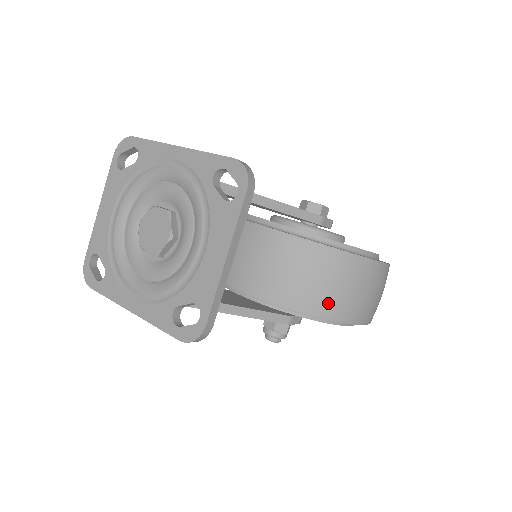
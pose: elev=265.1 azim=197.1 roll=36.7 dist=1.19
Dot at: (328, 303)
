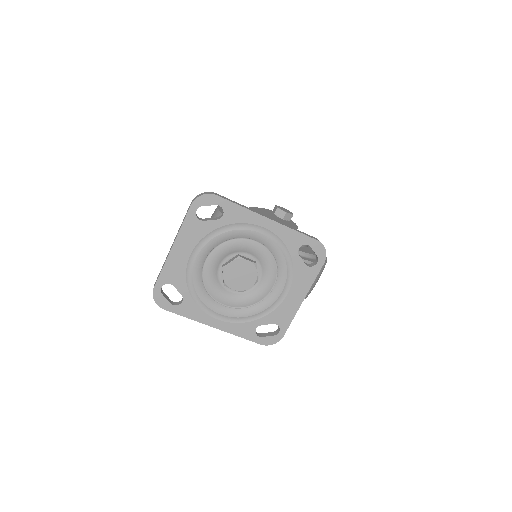
Dot at: (310, 291)
